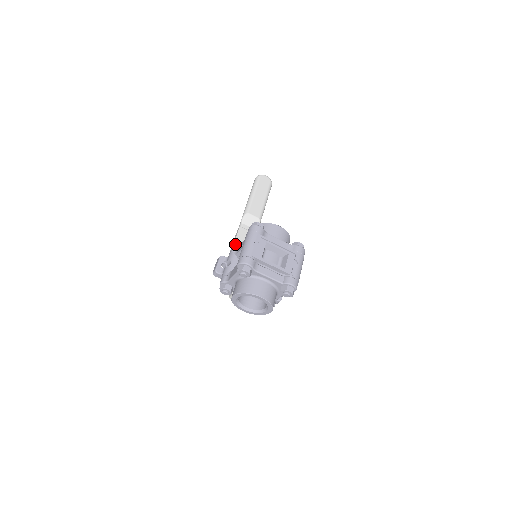
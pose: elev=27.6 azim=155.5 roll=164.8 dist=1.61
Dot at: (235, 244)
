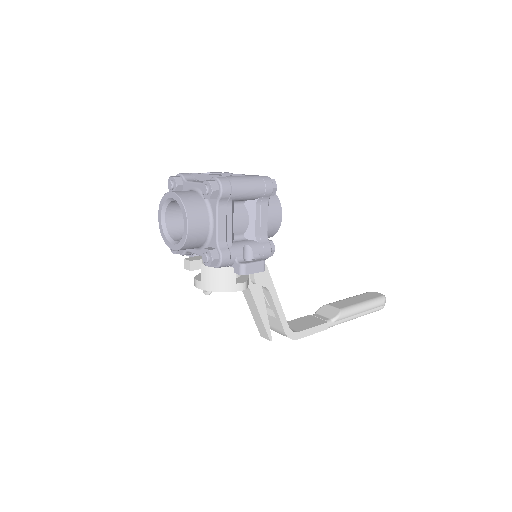
Dot at: occluded
